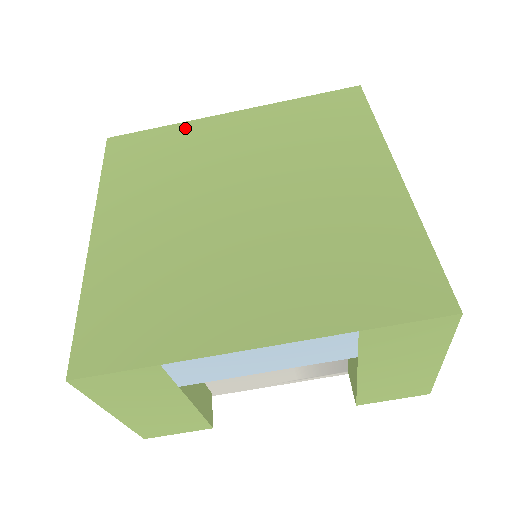
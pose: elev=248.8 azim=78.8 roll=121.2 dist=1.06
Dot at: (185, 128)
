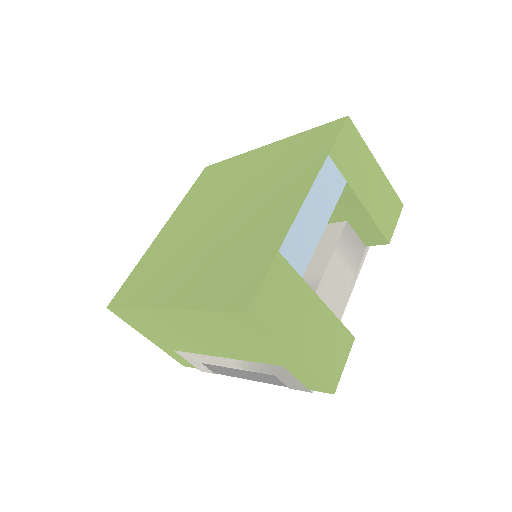
Dot at: (146, 256)
